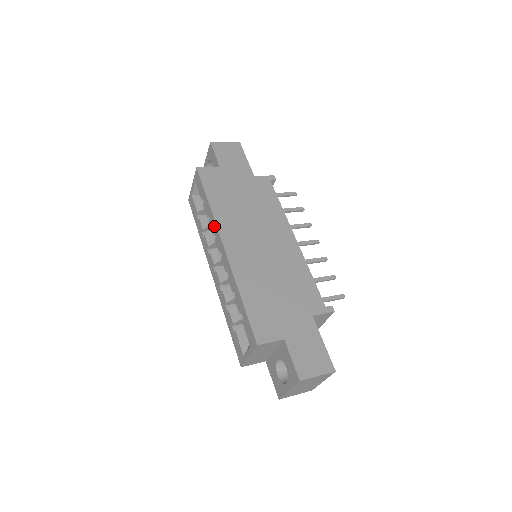
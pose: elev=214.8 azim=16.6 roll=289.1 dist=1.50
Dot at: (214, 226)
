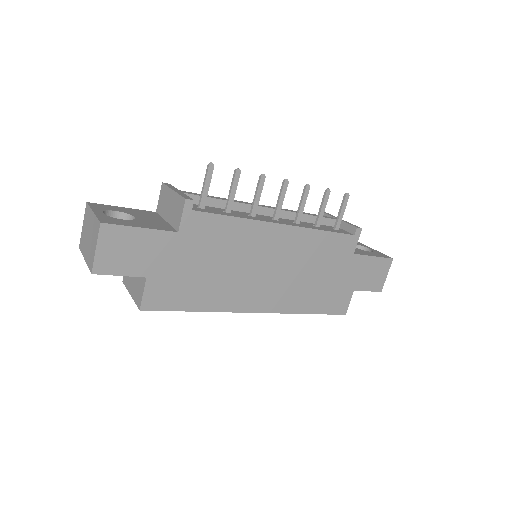
Dot at: (226, 310)
